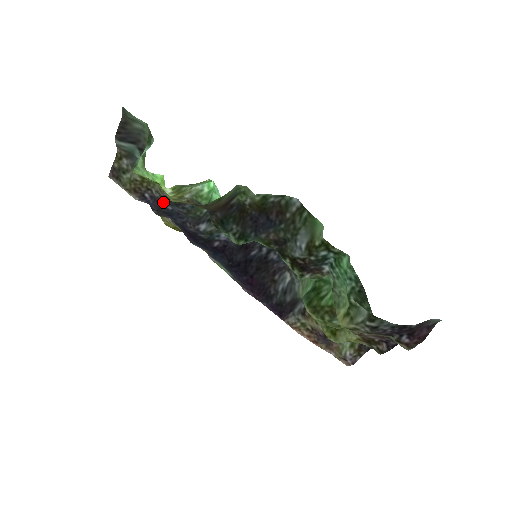
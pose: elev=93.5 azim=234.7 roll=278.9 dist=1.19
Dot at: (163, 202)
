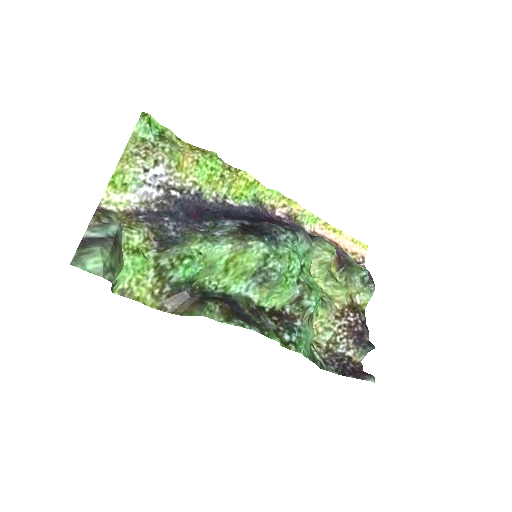
Dot at: (158, 222)
